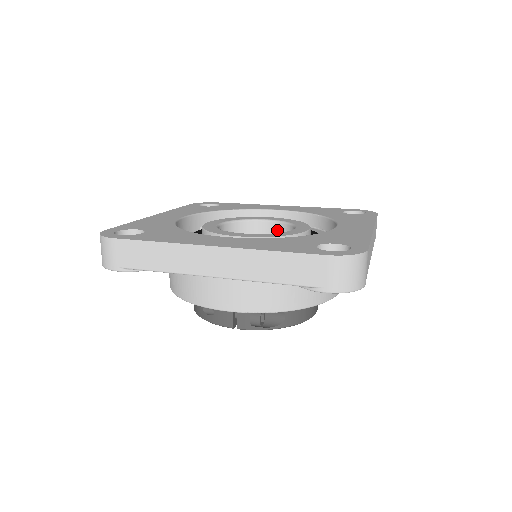
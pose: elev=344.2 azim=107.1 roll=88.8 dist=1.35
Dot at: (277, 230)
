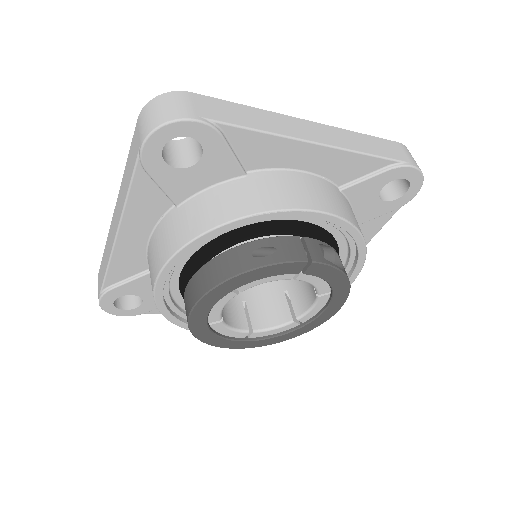
Dot at: occluded
